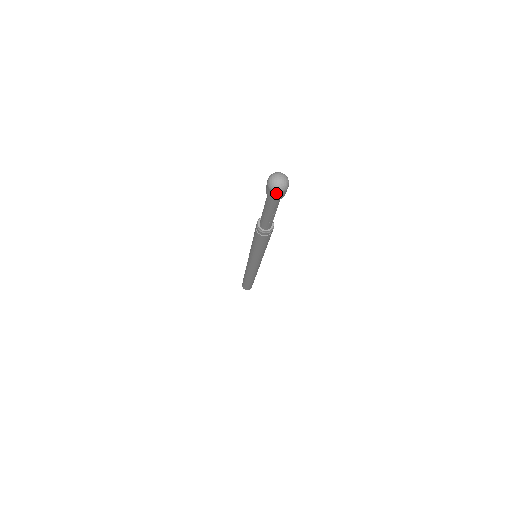
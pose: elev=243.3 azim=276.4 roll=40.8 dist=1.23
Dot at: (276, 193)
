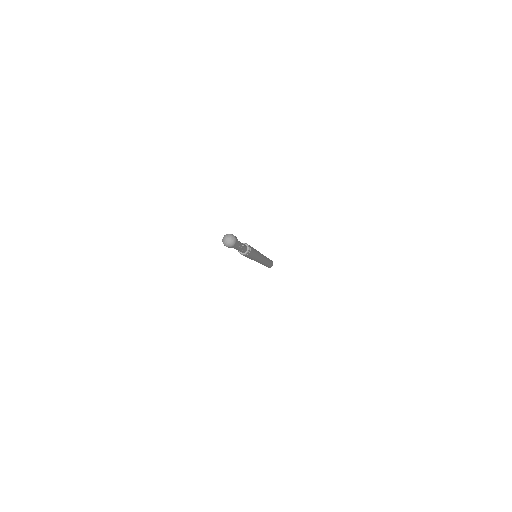
Dot at: (229, 247)
